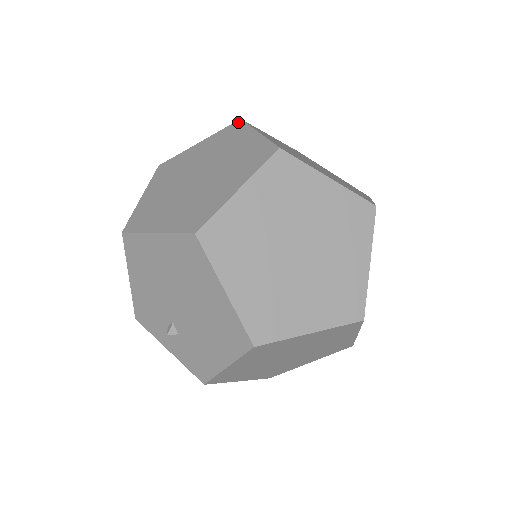
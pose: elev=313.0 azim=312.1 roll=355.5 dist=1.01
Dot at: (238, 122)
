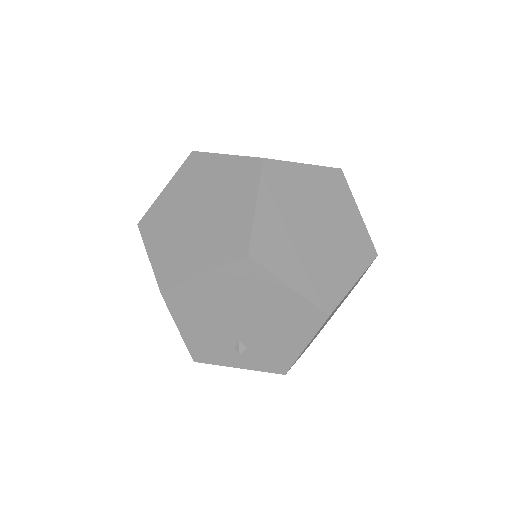
Dot at: (193, 154)
